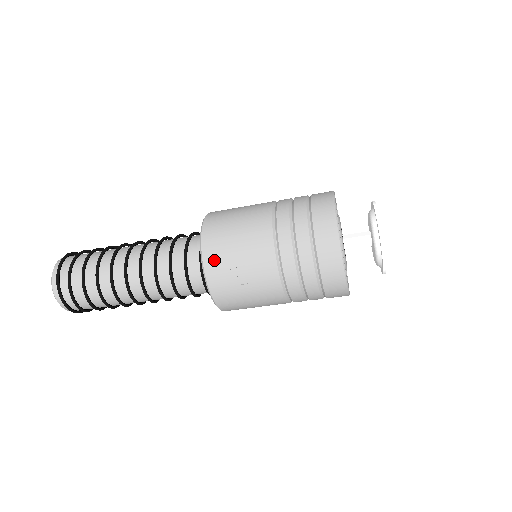
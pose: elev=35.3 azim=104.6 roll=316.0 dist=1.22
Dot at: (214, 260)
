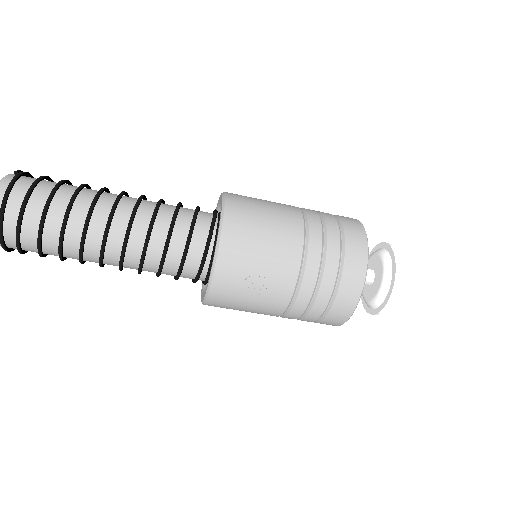
Dot at: (230, 261)
